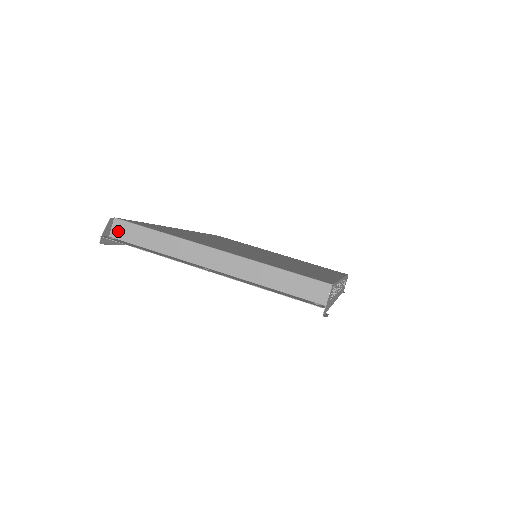
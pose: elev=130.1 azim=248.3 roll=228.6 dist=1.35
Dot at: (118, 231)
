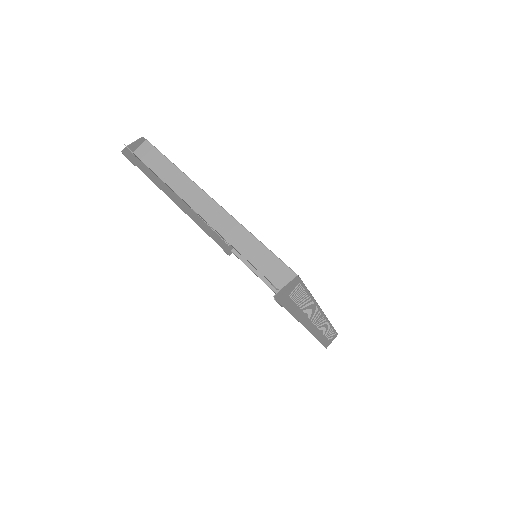
Dot at: (143, 151)
